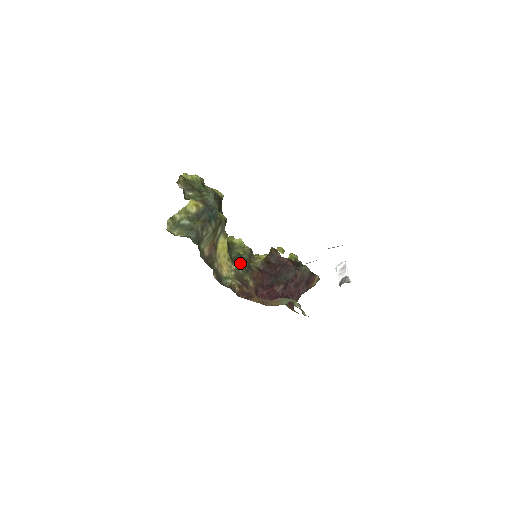
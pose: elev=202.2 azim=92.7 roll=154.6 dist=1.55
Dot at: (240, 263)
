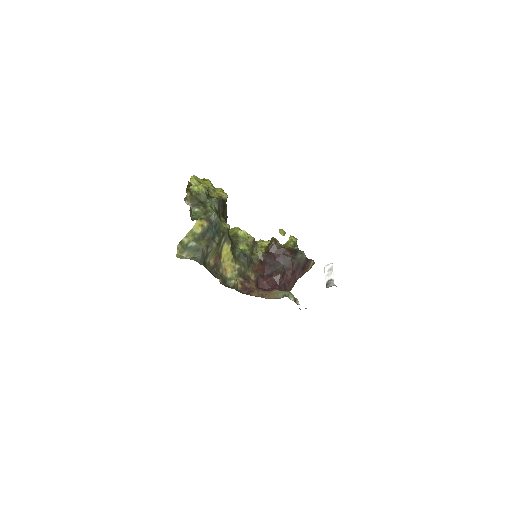
Dot at: (243, 261)
